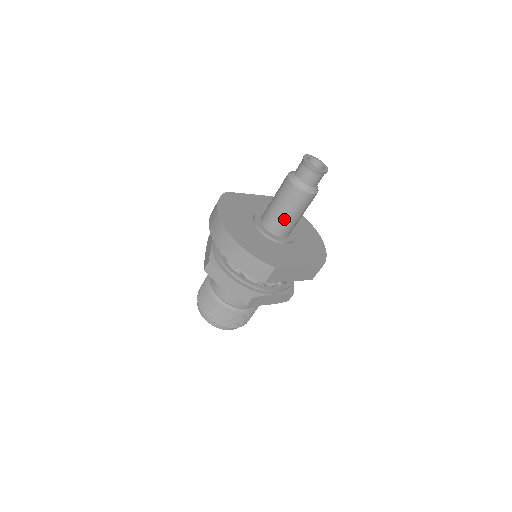
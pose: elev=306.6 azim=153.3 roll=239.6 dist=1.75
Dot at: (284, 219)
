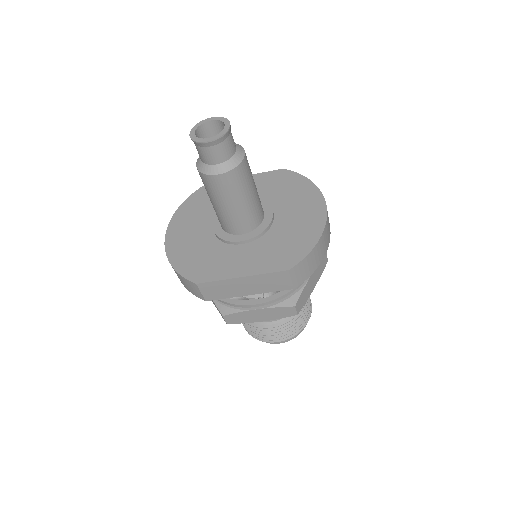
Dot at: (220, 213)
